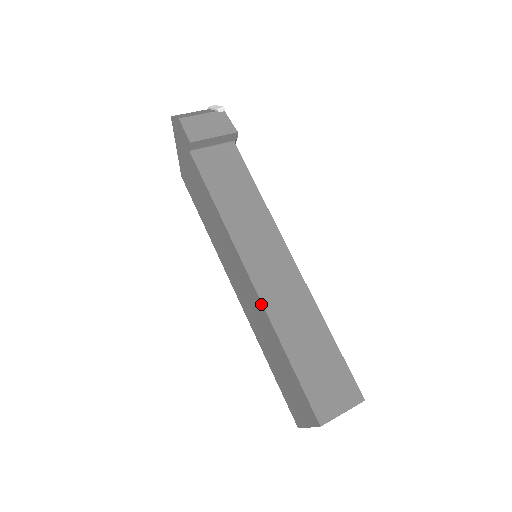
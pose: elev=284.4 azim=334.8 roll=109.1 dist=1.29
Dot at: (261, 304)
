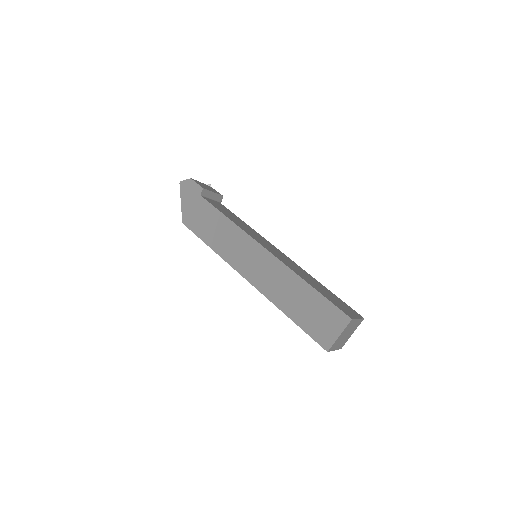
Dot at: (281, 263)
